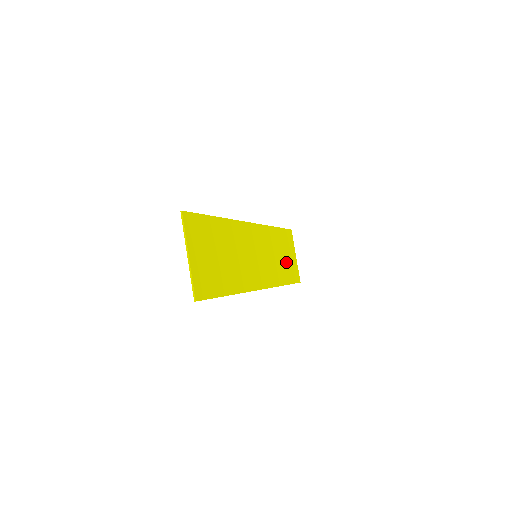
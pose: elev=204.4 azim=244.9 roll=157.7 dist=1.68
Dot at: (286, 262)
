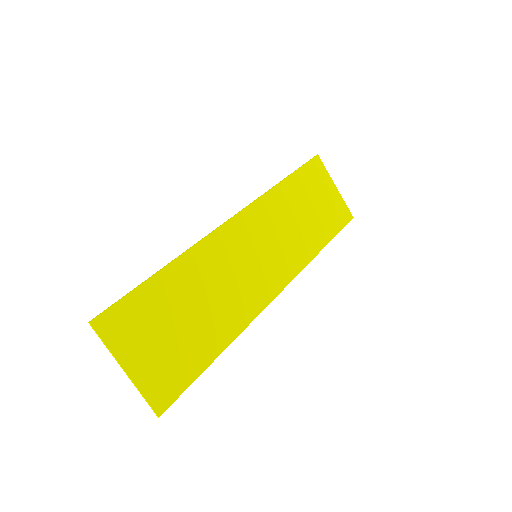
Dot at: (318, 213)
